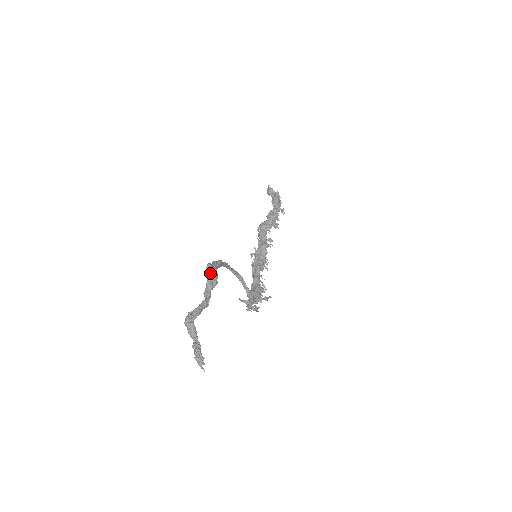
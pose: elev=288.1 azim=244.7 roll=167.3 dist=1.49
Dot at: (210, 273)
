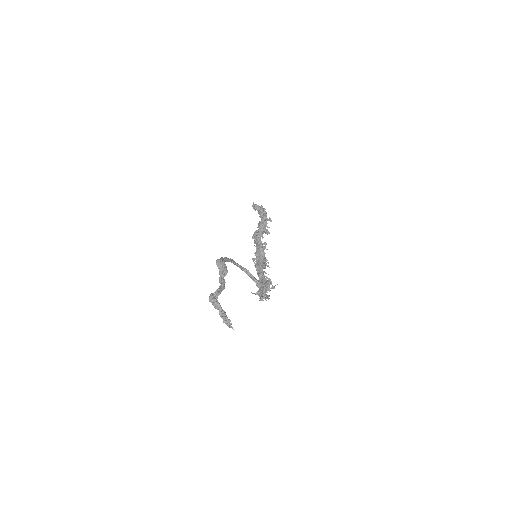
Dot at: (220, 265)
